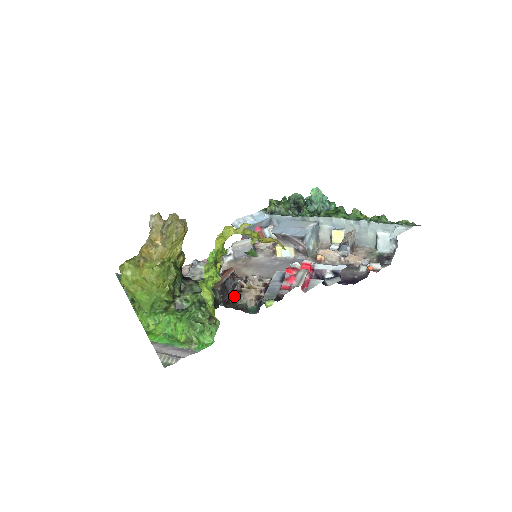
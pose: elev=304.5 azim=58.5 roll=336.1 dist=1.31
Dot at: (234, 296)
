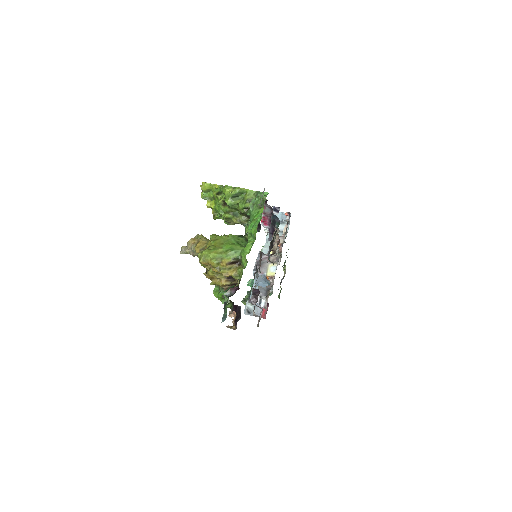
Dot at: (270, 244)
